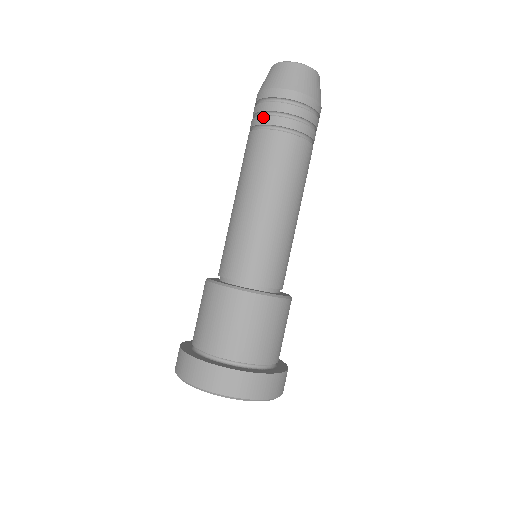
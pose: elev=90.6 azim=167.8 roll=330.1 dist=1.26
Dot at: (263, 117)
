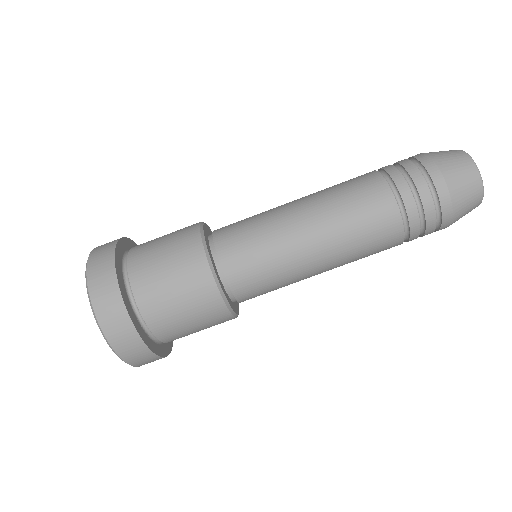
Dot at: (400, 175)
